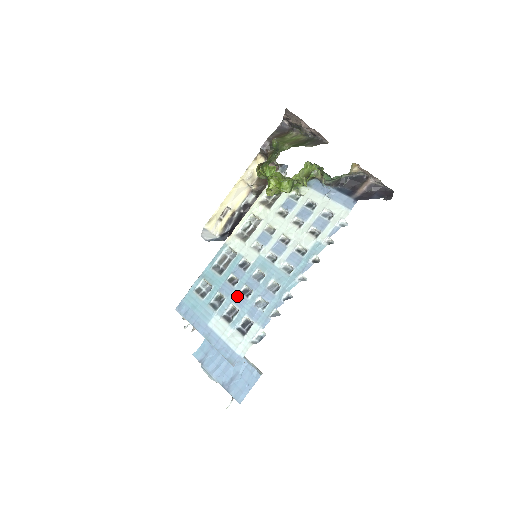
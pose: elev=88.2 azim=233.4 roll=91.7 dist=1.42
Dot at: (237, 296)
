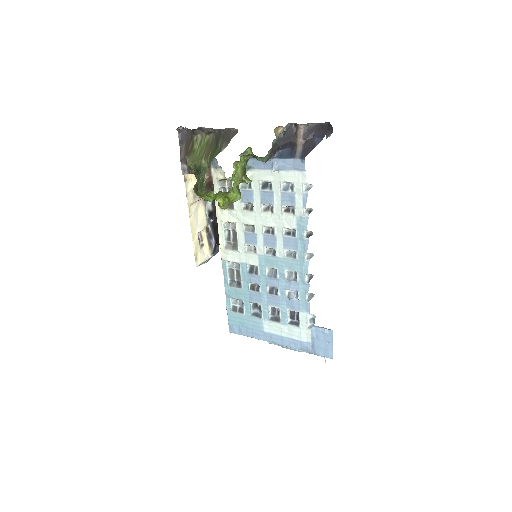
Dot at: (268, 298)
